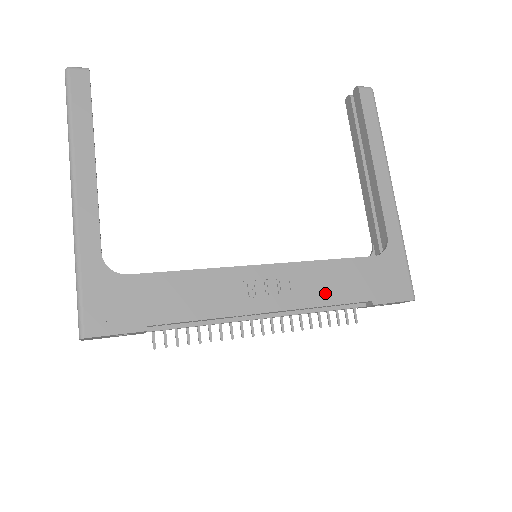
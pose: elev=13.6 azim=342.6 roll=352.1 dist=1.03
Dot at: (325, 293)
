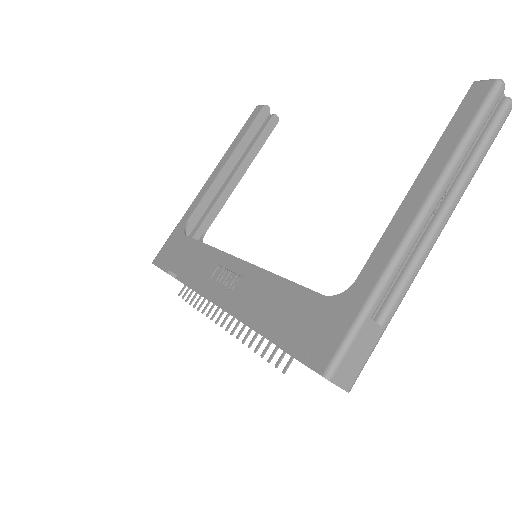
Dot at: (253, 306)
